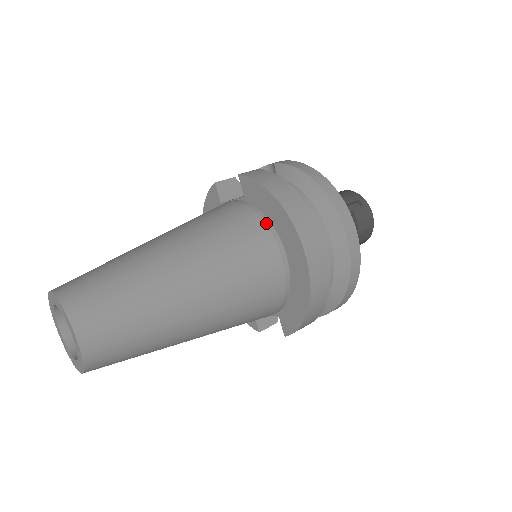
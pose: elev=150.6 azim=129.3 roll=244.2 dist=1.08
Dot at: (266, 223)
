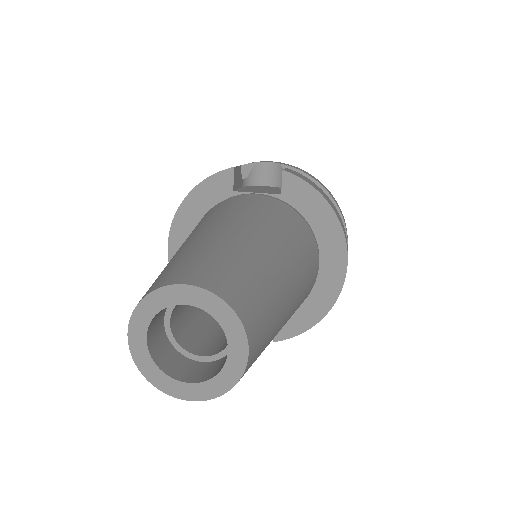
Dot at: (310, 228)
